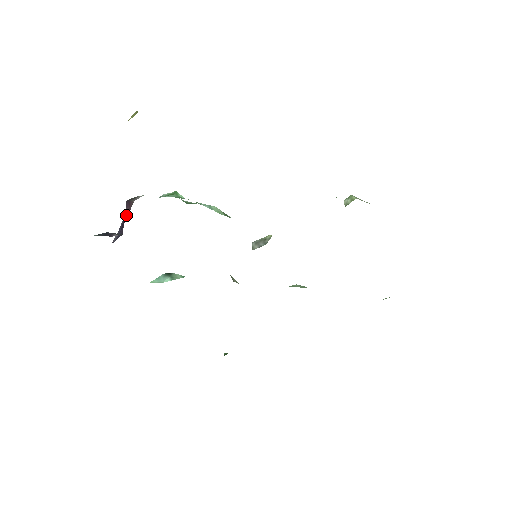
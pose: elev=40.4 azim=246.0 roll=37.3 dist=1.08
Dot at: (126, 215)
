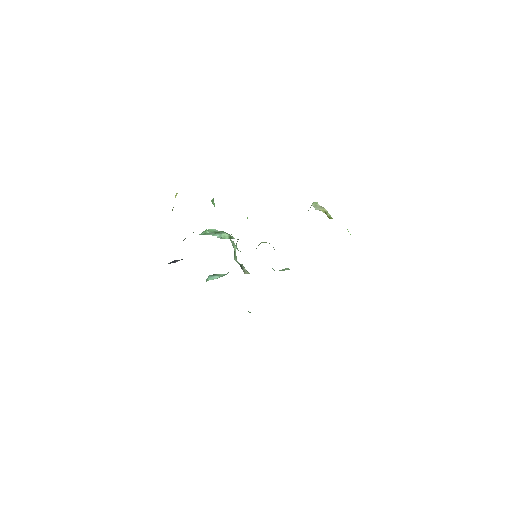
Dot at: occluded
